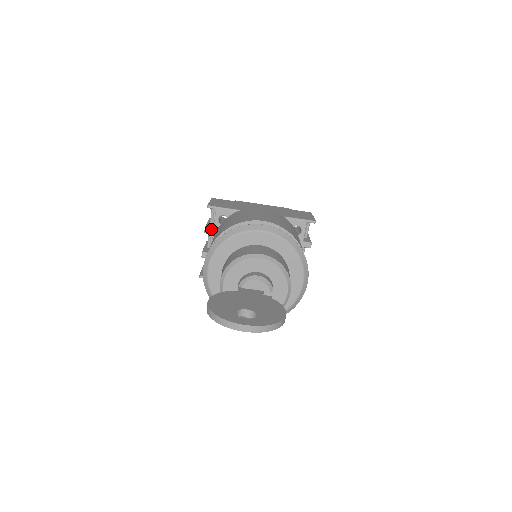
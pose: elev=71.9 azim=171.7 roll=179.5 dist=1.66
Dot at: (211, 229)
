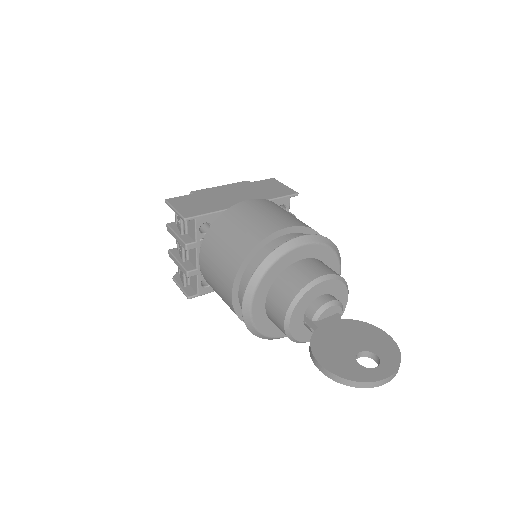
Dot at: (193, 243)
